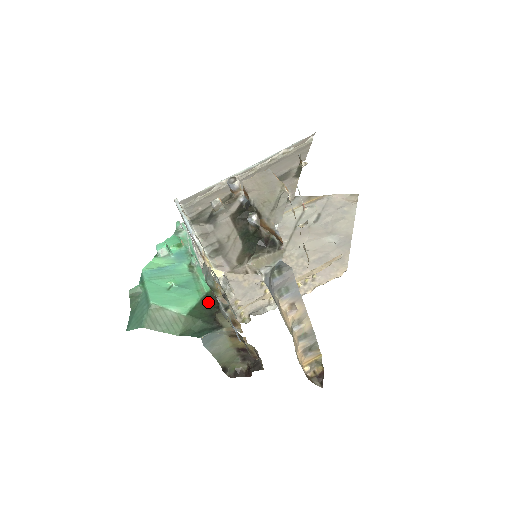
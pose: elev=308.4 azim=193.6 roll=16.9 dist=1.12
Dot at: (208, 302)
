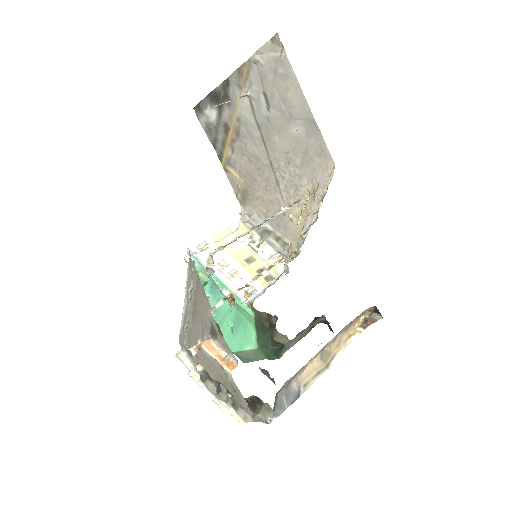
Dot at: (261, 327)
